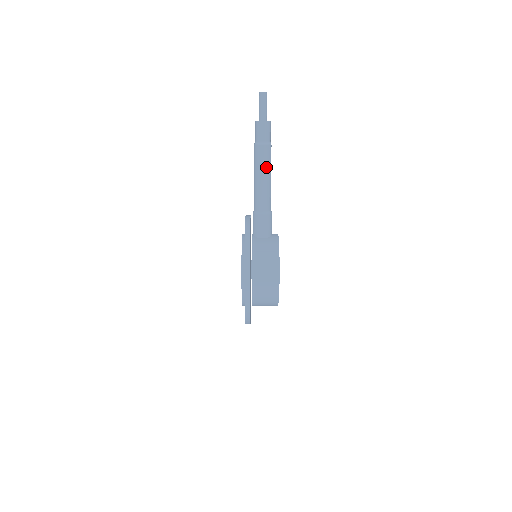
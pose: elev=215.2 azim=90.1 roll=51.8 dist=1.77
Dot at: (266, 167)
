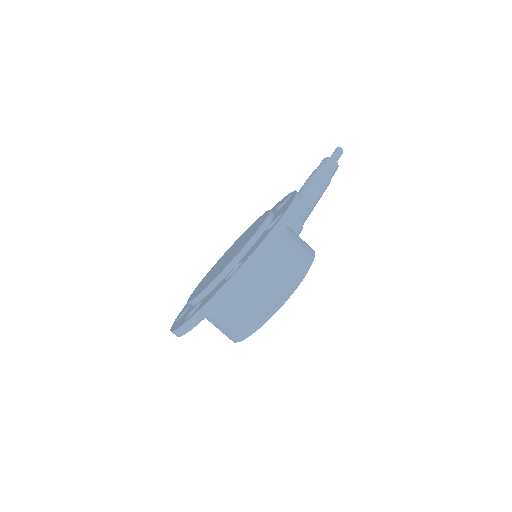
Dot at: (322, 188)
